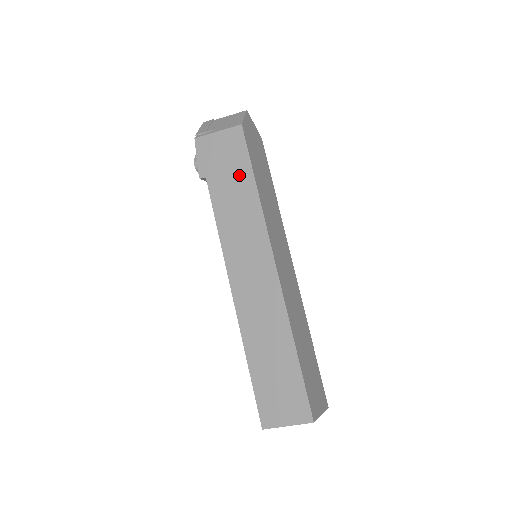
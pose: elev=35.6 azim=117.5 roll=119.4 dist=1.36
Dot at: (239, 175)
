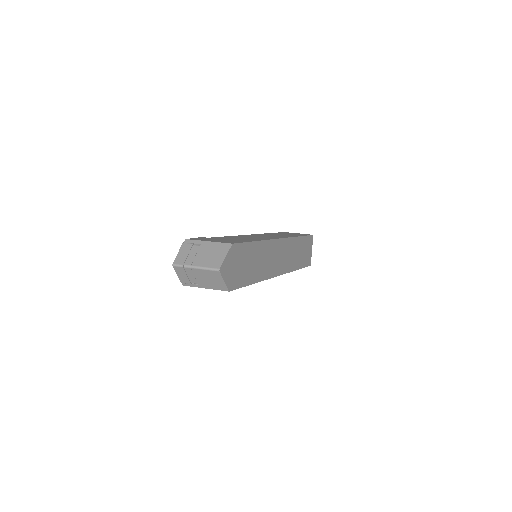
Dot at: occluded
